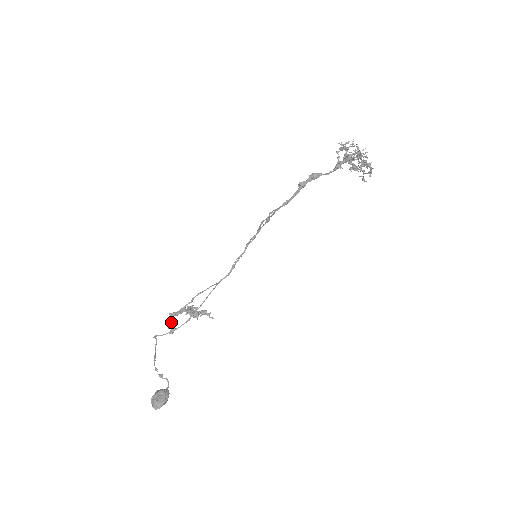
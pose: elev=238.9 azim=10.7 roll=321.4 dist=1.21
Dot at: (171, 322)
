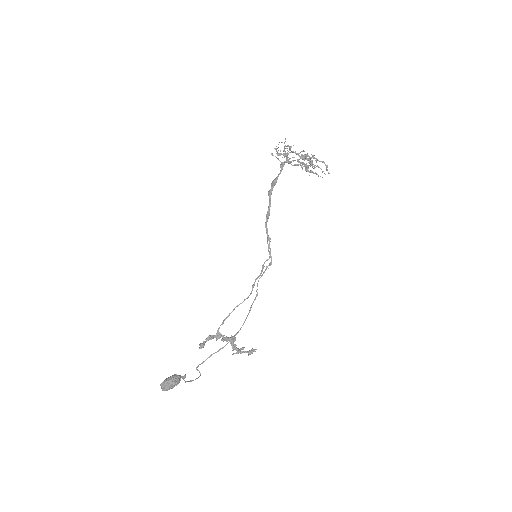
Dot at: occluded
